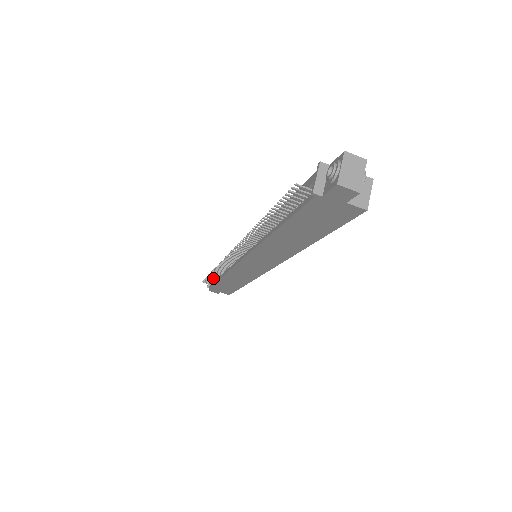
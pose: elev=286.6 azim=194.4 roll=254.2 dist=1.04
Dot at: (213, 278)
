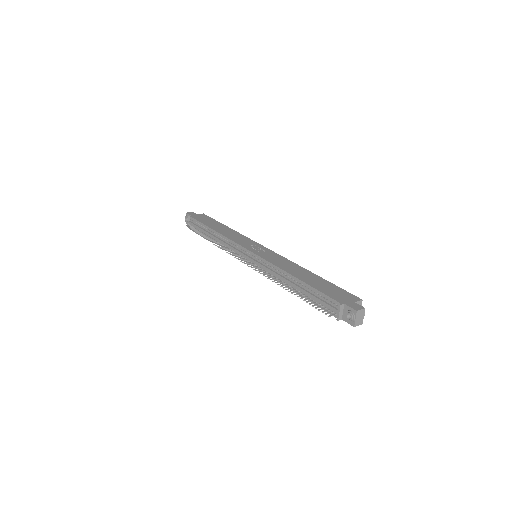
Dot at: (201, 233)
